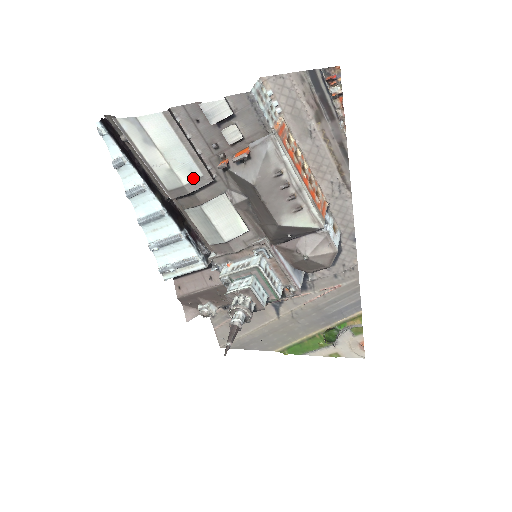
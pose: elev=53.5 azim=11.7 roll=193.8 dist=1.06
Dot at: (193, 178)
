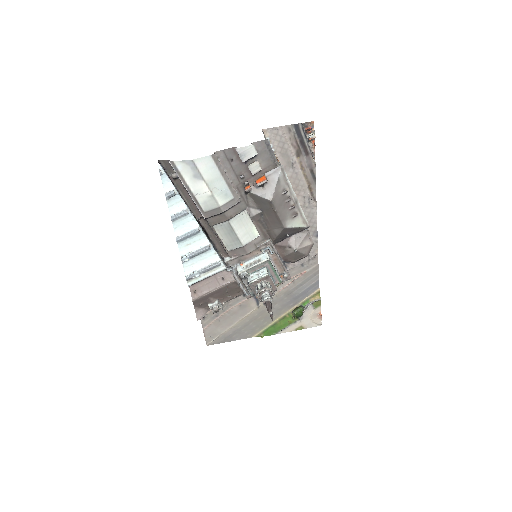
Dot at: (227, 200)
